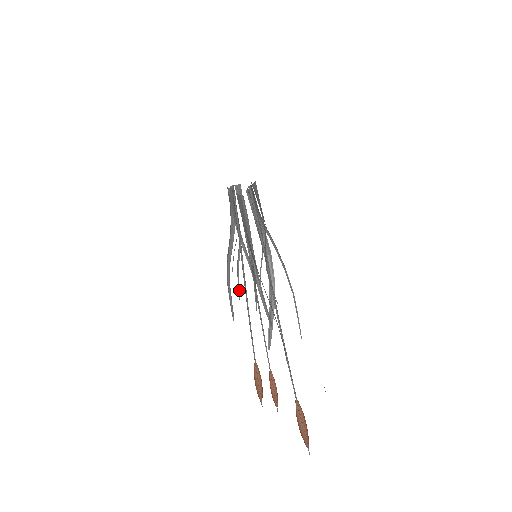
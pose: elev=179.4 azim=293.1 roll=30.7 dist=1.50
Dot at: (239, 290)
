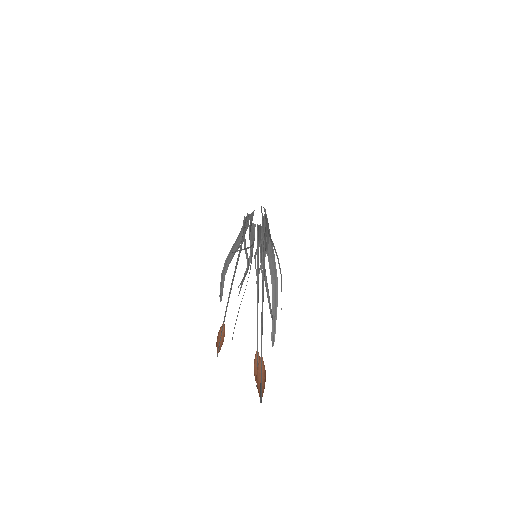
Dot at: occluded
